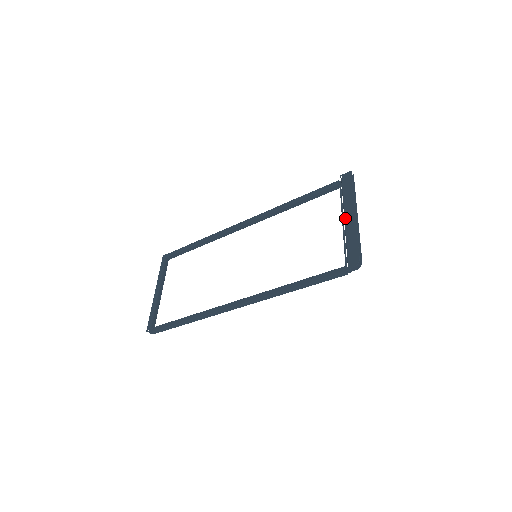
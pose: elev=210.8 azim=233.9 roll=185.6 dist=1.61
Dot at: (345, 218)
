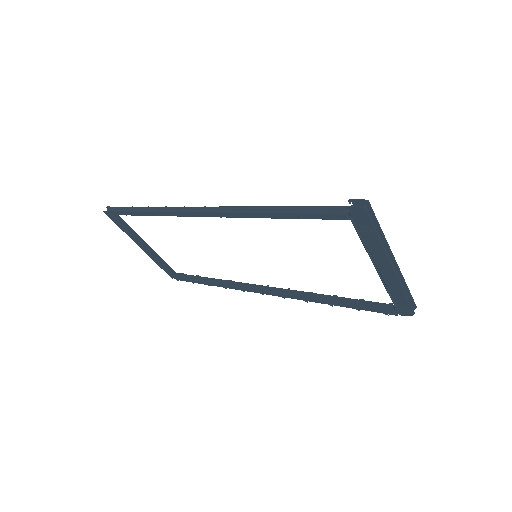
Dot at: (379, 269)
